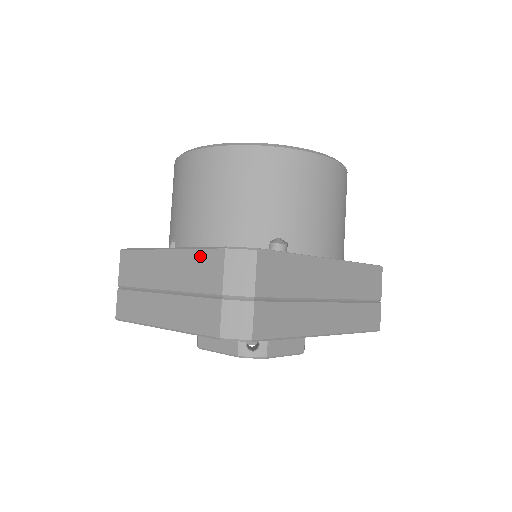
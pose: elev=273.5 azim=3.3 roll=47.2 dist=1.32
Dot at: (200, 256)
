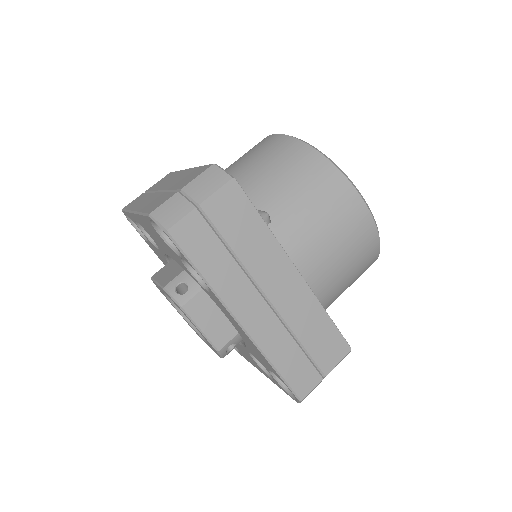
Dot at: (198, 169)
